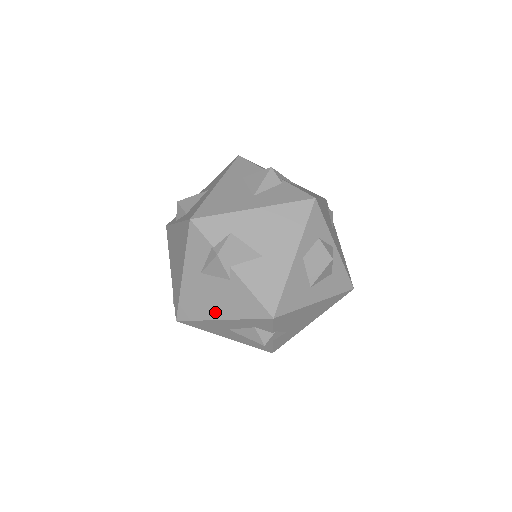
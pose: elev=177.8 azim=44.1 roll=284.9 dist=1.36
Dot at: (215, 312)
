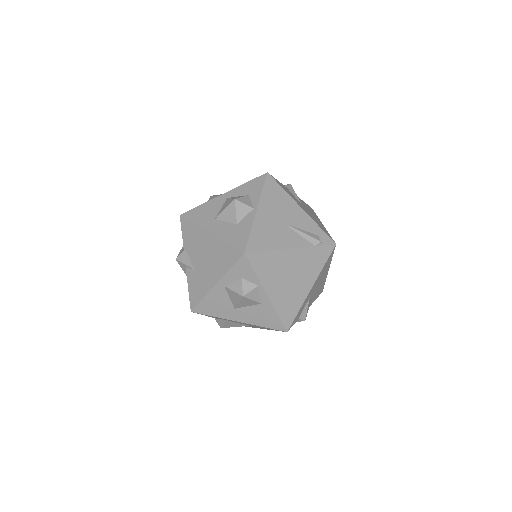
Dot at: occluded
